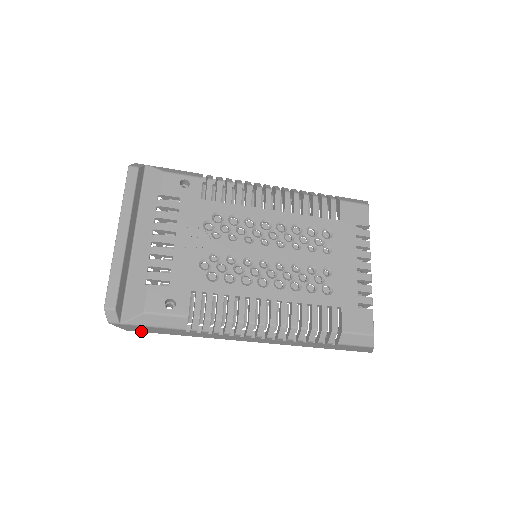
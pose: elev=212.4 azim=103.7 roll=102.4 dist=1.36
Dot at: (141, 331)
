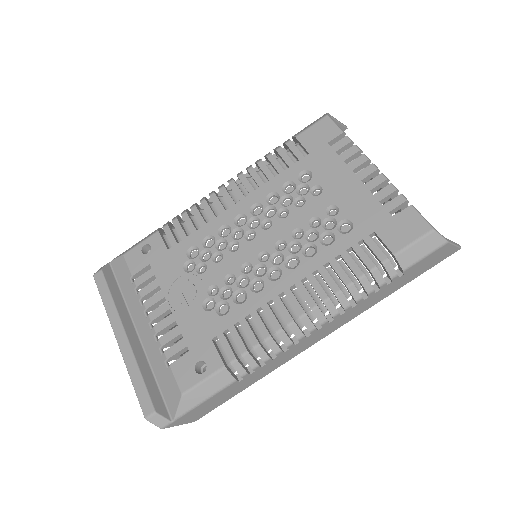
Dot at: (207, 412)
